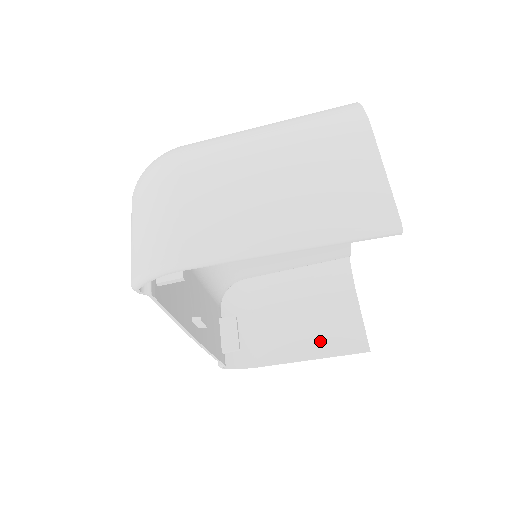
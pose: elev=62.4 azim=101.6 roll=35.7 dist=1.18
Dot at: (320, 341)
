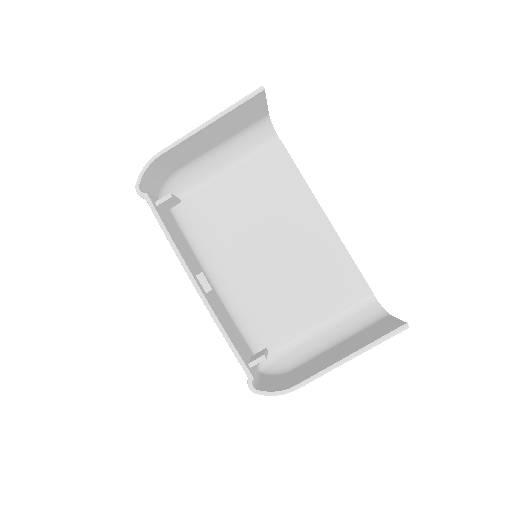
Dot at: (357, 346)
